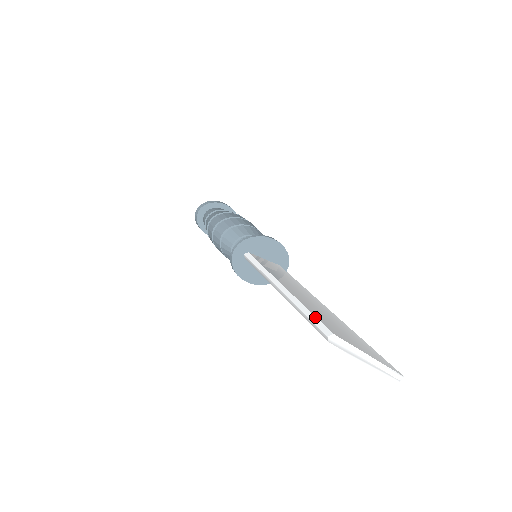
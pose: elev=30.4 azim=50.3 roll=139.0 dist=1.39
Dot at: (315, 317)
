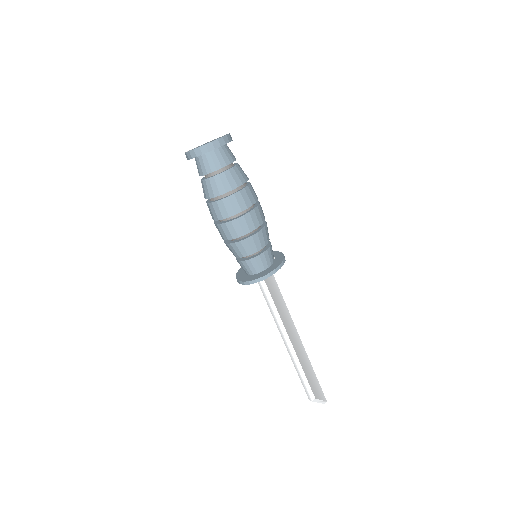
Dot at: (307, 381)
